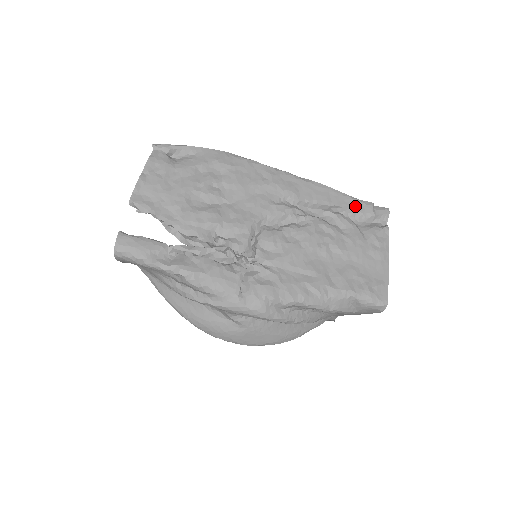
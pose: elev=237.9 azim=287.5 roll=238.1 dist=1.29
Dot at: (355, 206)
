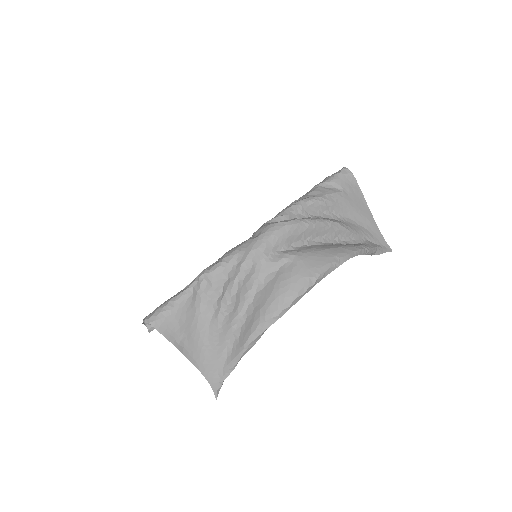
Dot at: occluded
